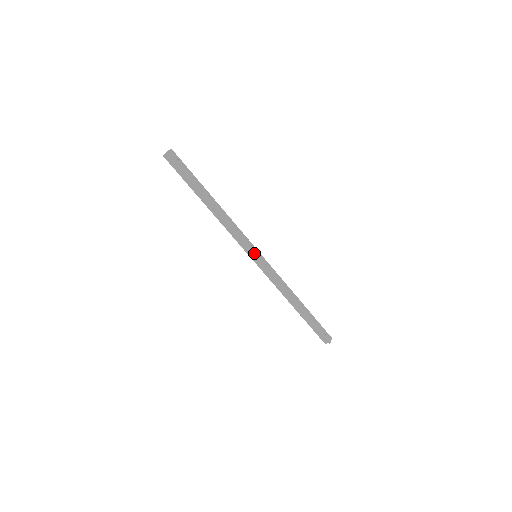
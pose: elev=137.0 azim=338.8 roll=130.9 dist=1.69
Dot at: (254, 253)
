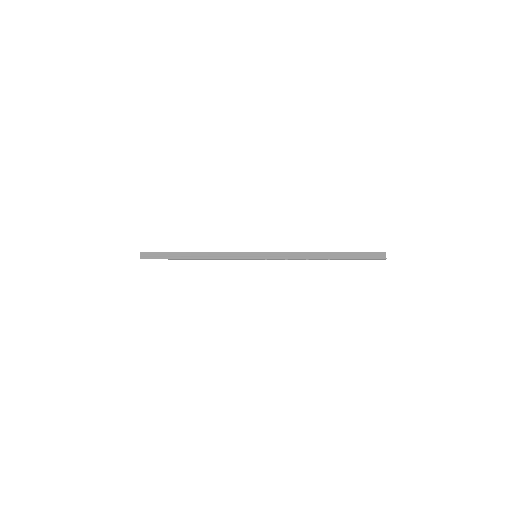
Dot at: (250, 252)
